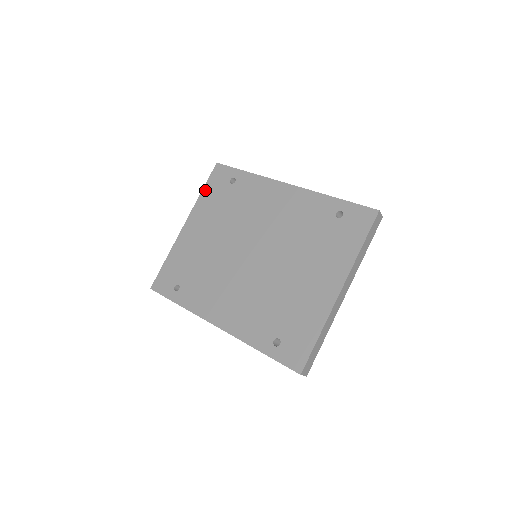
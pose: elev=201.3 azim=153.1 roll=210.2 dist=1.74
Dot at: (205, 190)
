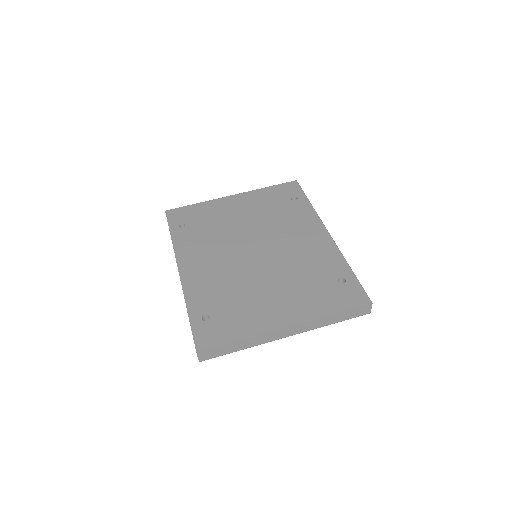
Dot at: (270, 188)
